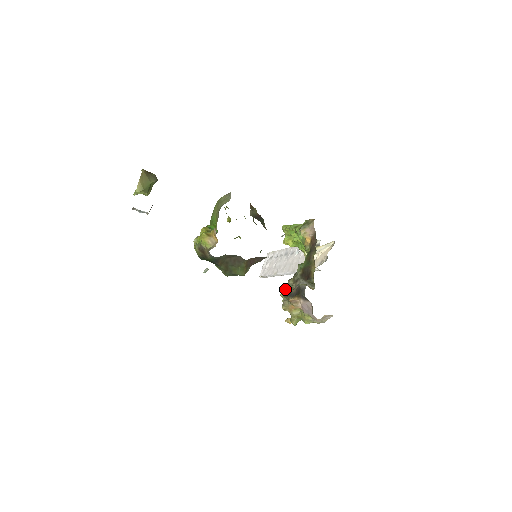
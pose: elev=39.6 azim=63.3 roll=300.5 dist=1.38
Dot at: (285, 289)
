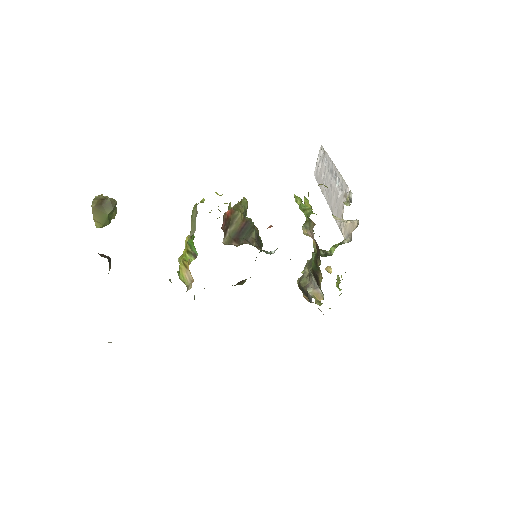
Dot at: (300, 279)
